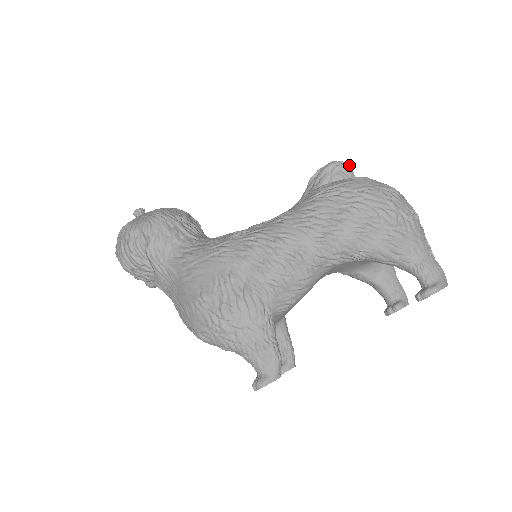
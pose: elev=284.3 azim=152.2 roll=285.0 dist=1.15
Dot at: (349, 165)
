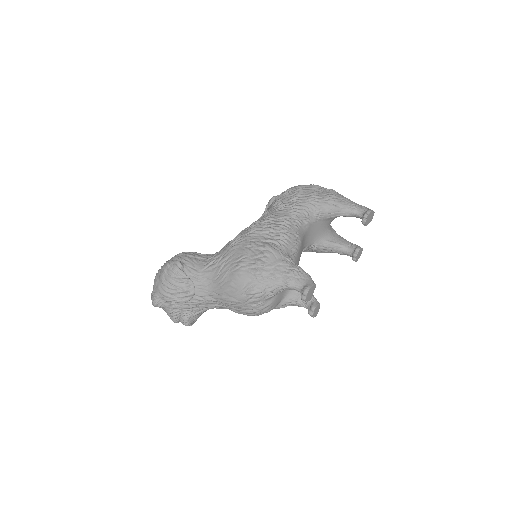
Dot at: occluded
